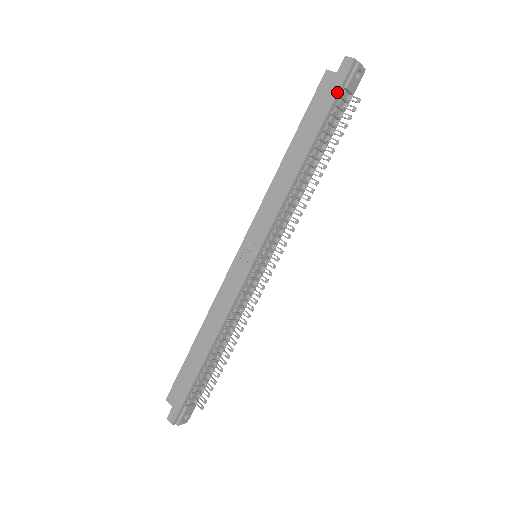
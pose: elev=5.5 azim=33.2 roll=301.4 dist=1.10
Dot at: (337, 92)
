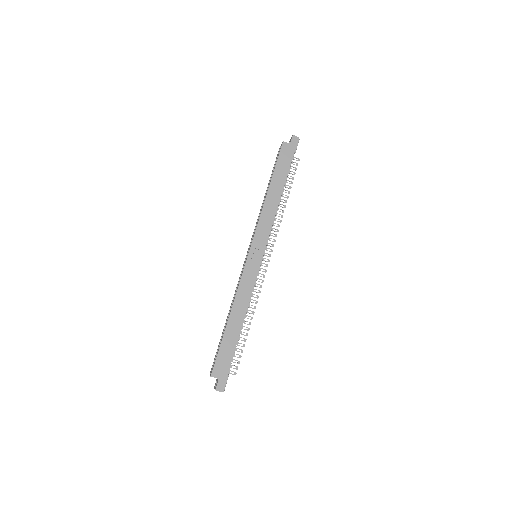
Dot at: (293, 154)
